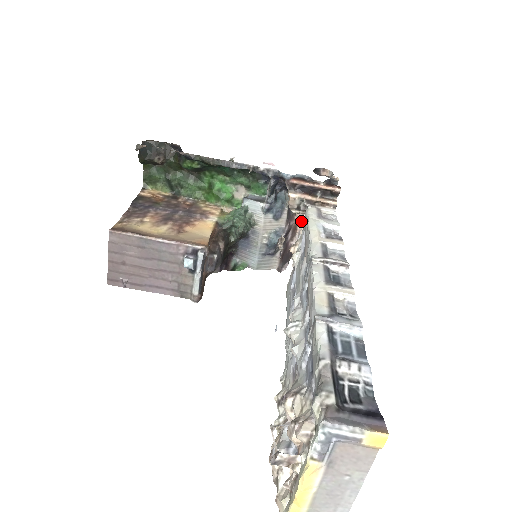
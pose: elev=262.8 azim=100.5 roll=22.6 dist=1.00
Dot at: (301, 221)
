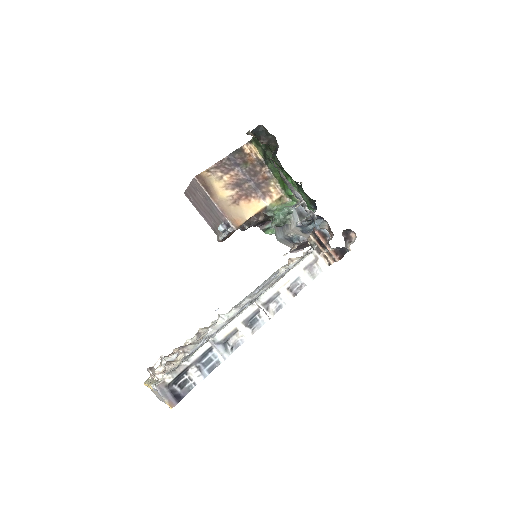
Dot at: occluded
